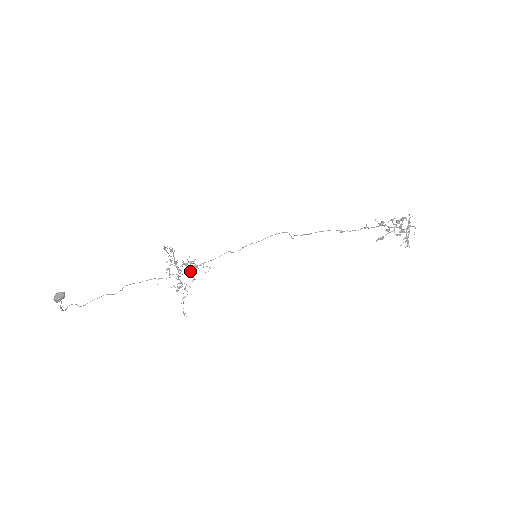
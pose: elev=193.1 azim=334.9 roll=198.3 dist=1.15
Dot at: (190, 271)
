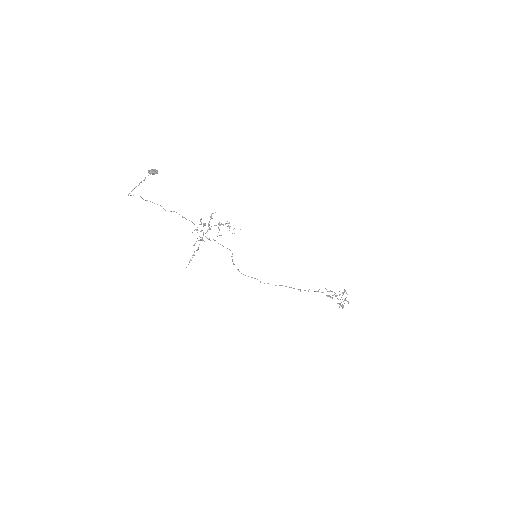
Dot at: occluded
